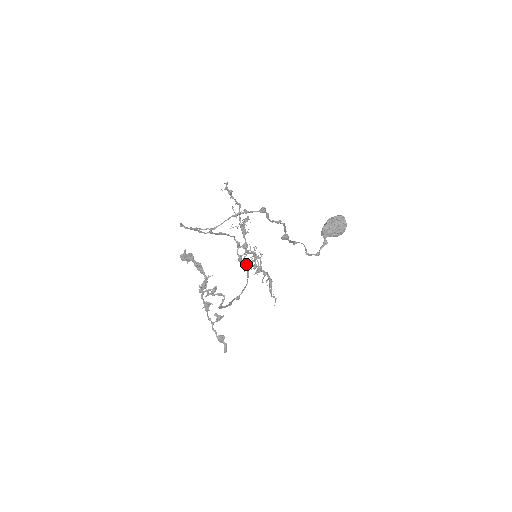
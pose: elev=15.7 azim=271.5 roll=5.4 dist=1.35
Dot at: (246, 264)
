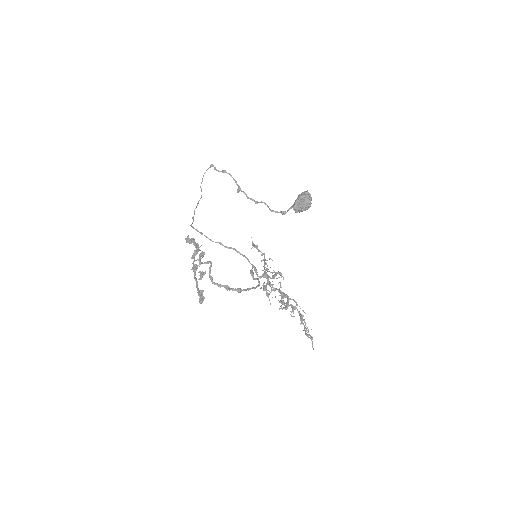
Dot at: (266, 290)
